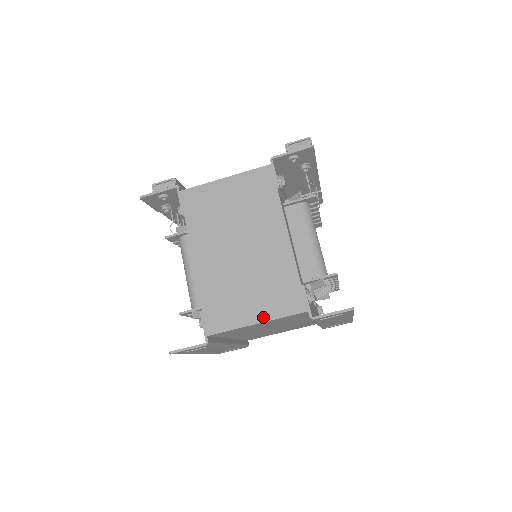
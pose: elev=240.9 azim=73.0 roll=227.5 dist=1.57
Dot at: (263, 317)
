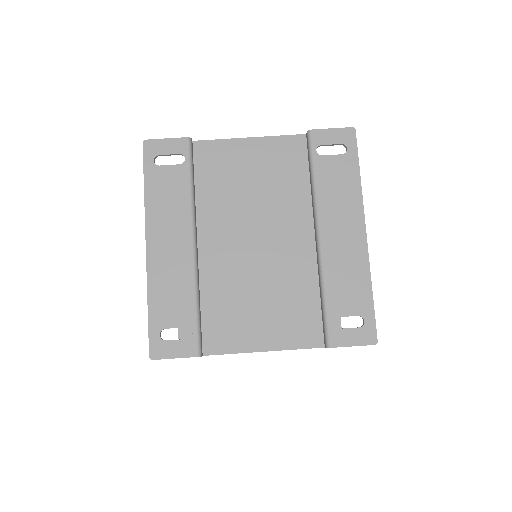
Dot at: (258, 139)
